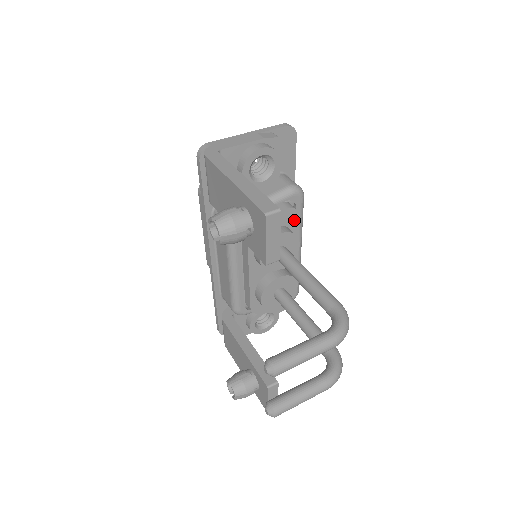
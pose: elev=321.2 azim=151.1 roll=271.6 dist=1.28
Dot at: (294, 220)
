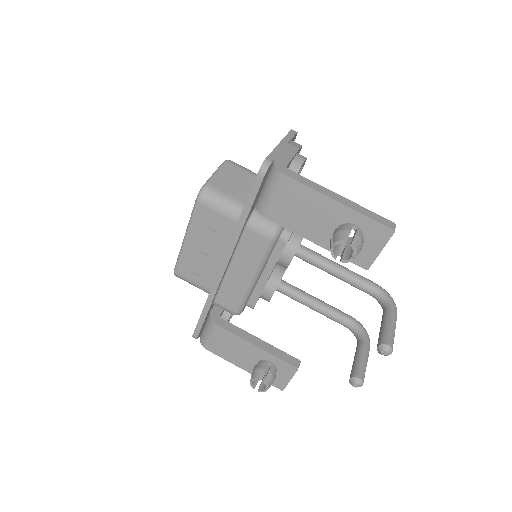
Dot at: occluded
